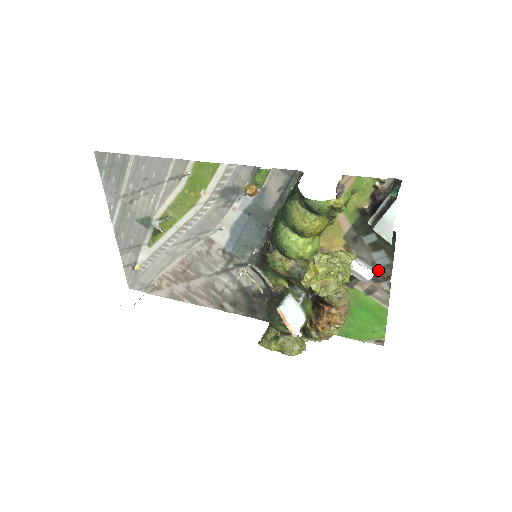
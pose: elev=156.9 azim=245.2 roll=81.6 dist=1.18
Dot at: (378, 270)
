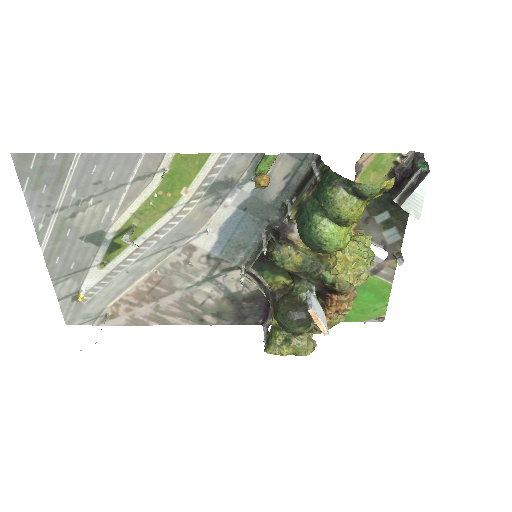
Dot at: (387, 248)
